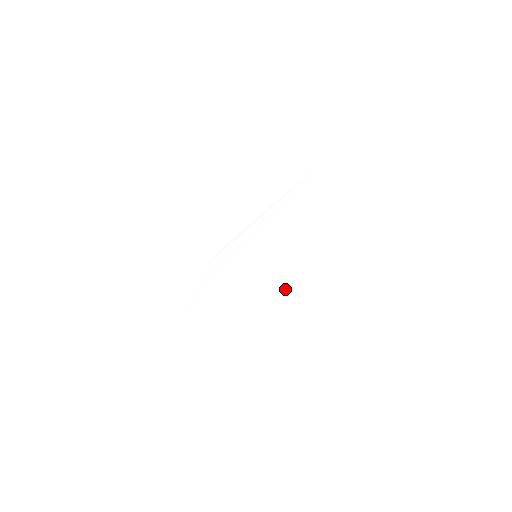
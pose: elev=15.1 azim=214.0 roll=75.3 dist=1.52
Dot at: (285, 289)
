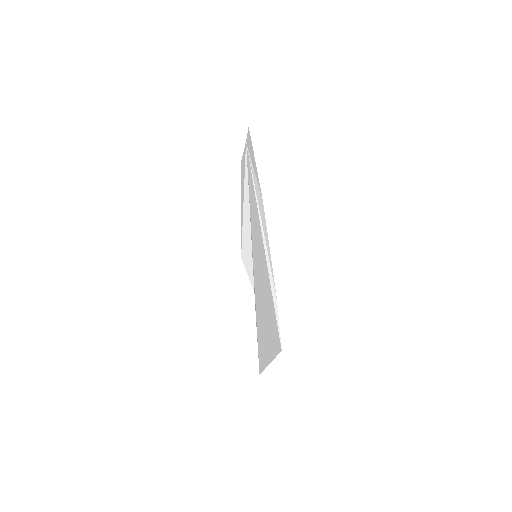
Dot at: (268, 249)
